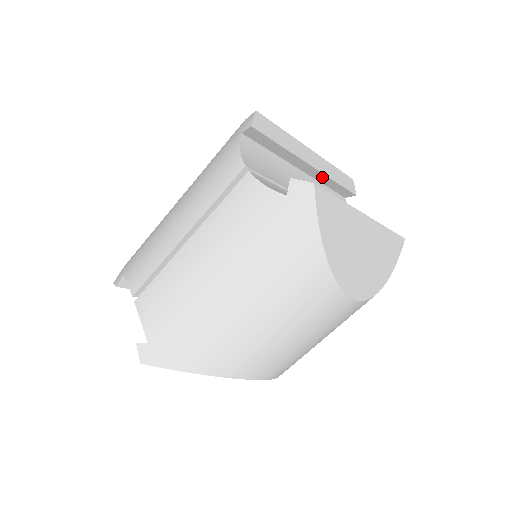
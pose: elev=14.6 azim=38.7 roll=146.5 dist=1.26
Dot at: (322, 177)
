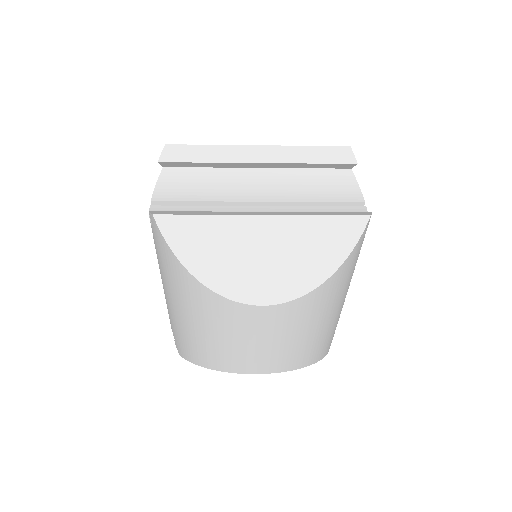
Dot at: (287, 165)
